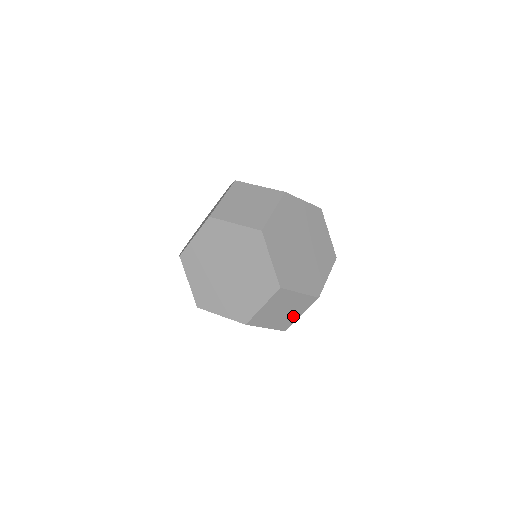
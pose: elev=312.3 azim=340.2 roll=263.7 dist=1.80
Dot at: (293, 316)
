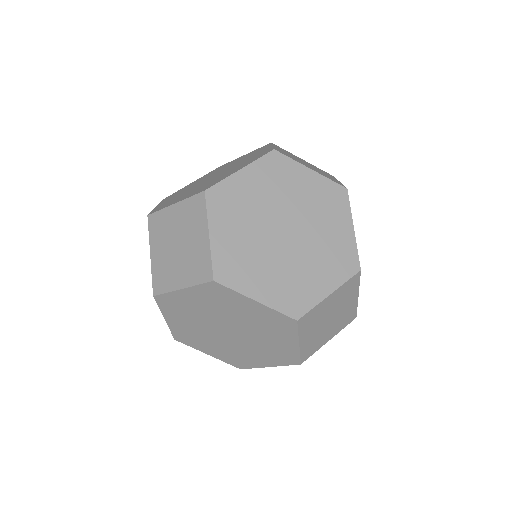
Dot at: (176, 277)
